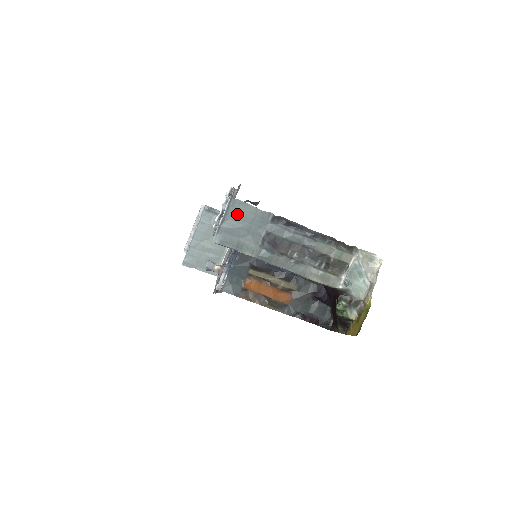
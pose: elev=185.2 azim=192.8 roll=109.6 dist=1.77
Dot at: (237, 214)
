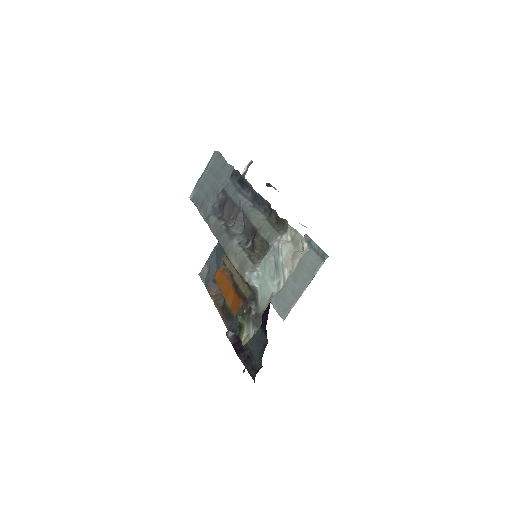
Dot at: (213, 168)
